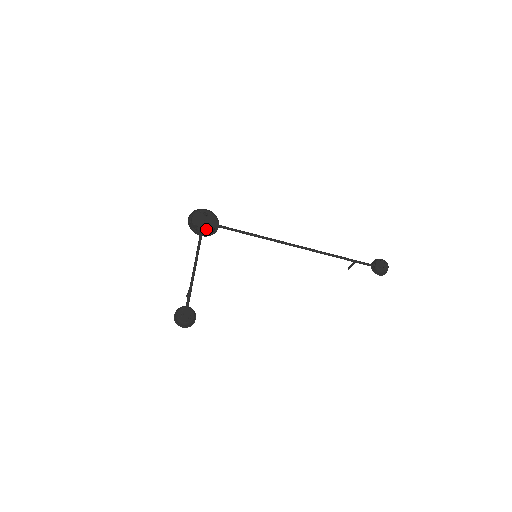
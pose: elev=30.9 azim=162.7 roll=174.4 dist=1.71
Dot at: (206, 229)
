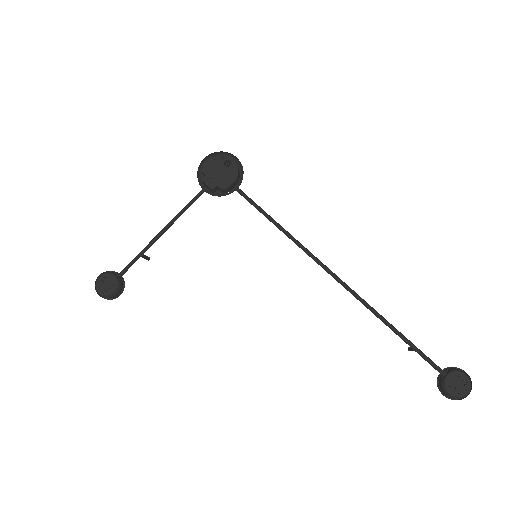
Dot at: (213, 185)
